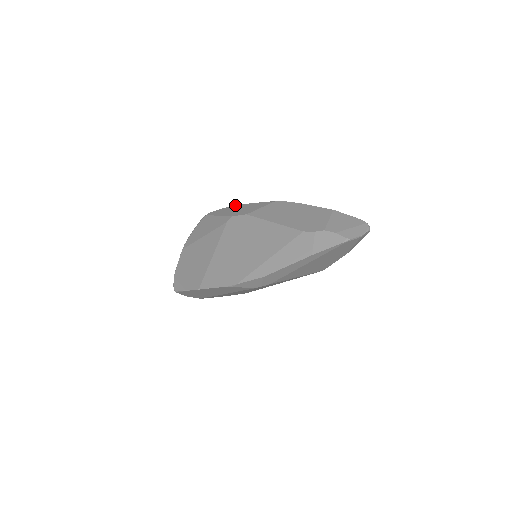
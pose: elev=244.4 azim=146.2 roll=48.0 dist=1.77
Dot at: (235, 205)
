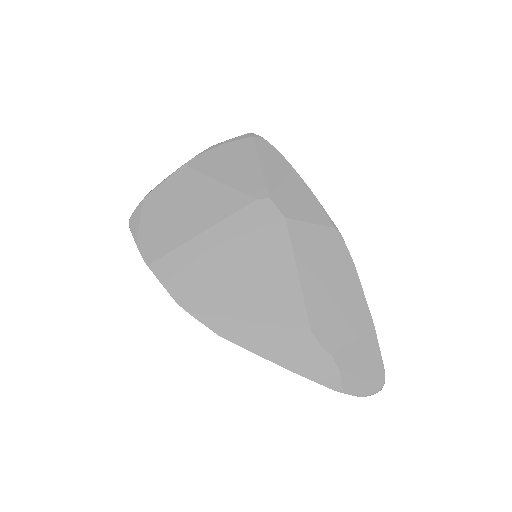
Dot at: (294, 169)
